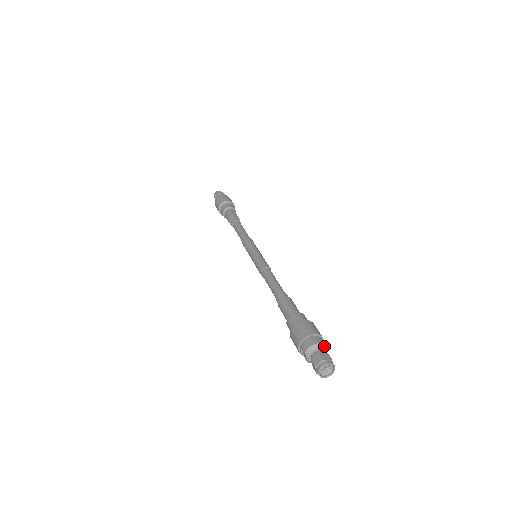
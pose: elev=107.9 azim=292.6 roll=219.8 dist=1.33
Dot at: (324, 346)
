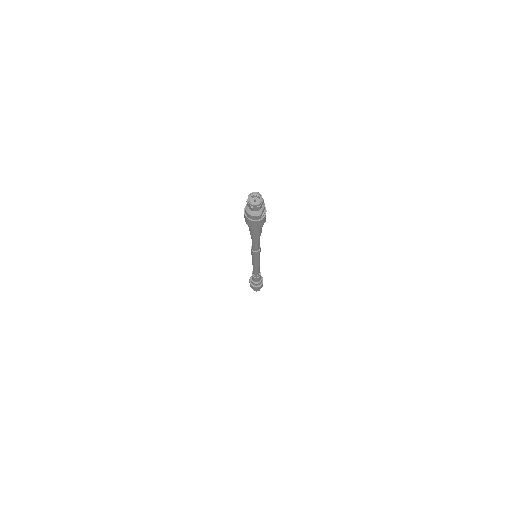
Dot at: (264, 205)
